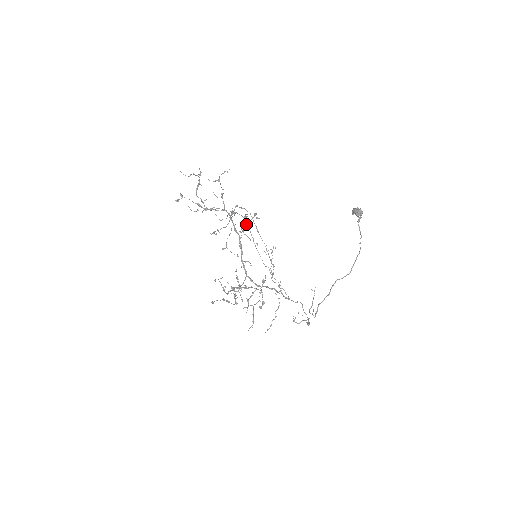
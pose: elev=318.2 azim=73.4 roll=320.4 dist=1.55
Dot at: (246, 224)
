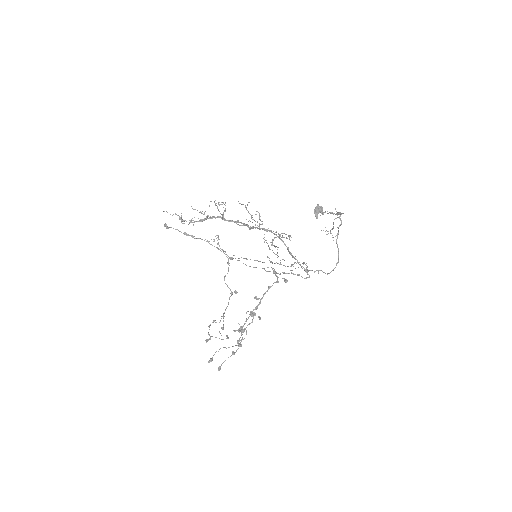
Dot at: (232, 259)
